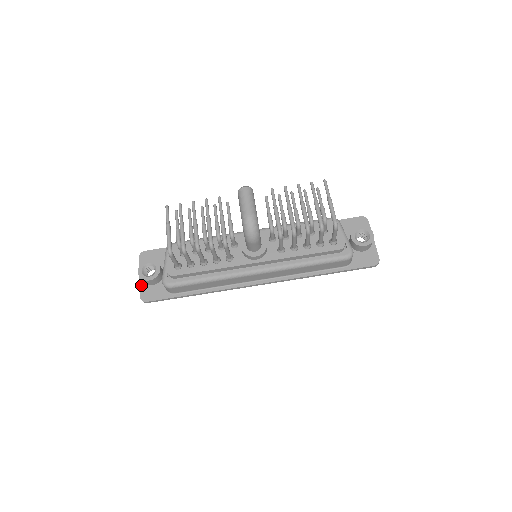
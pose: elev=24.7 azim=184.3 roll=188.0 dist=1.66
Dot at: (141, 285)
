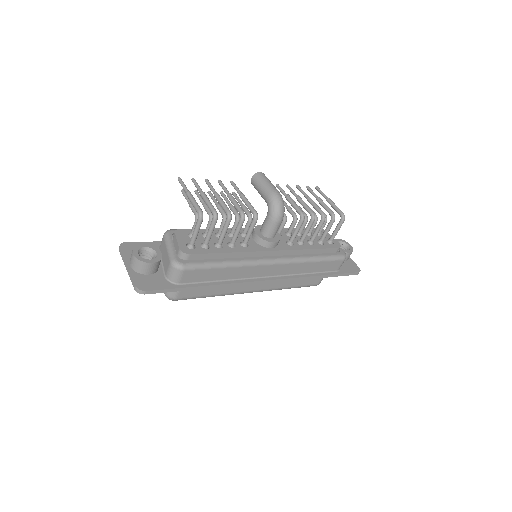
Dot at: (133, 274)
